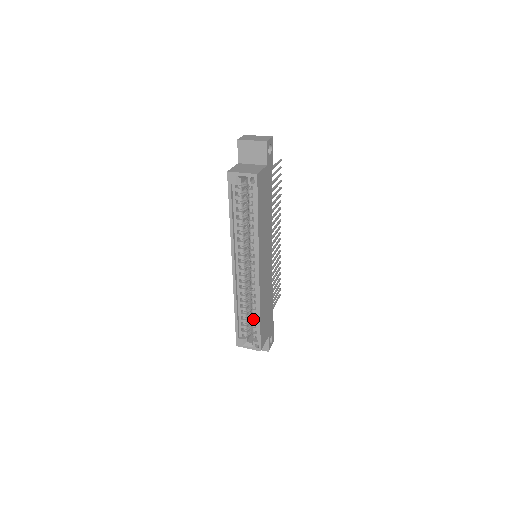
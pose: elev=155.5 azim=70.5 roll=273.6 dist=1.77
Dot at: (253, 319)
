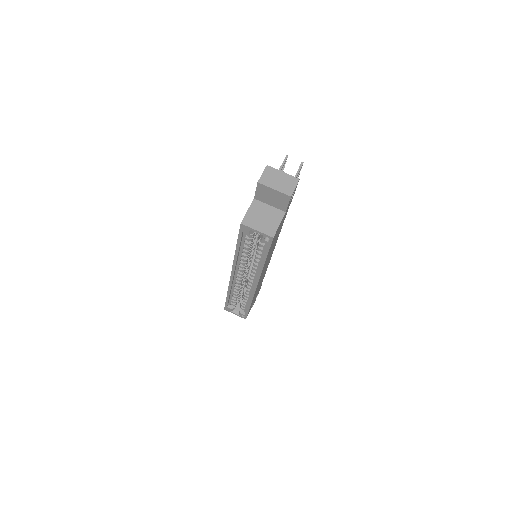
Dot at: (243, 301)
